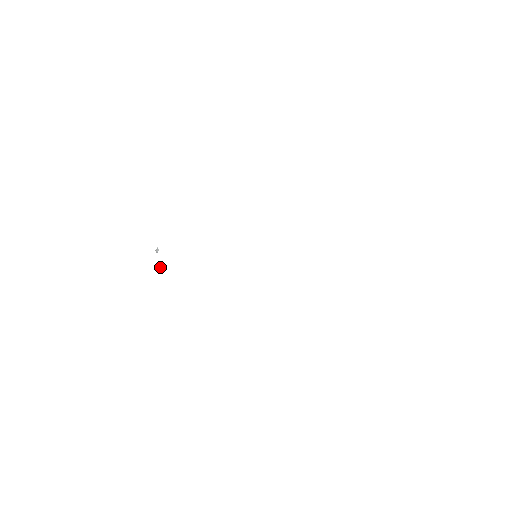
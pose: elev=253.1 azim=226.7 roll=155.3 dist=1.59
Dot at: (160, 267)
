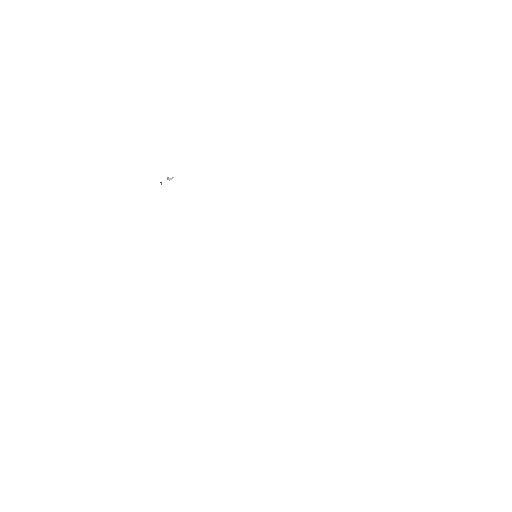
Dot at: occluded
